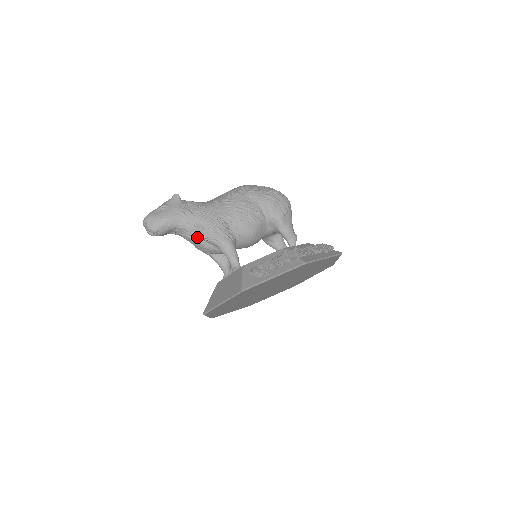
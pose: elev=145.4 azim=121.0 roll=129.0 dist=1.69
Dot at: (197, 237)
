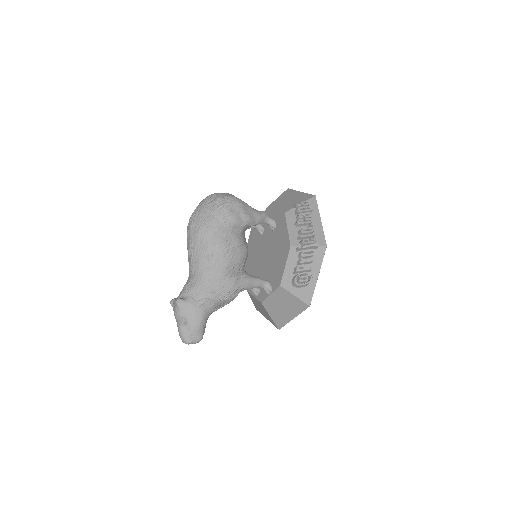
Dot at: (225, 303)
